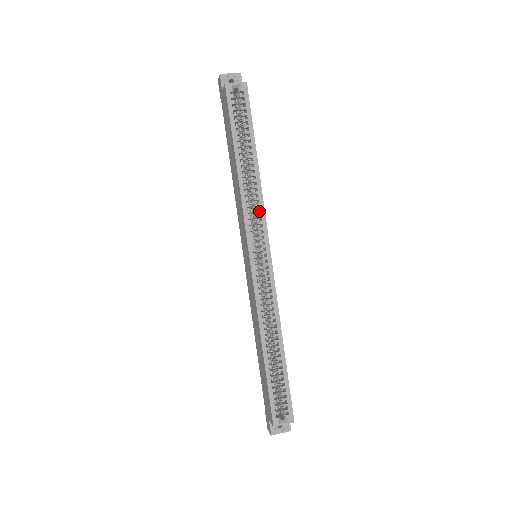
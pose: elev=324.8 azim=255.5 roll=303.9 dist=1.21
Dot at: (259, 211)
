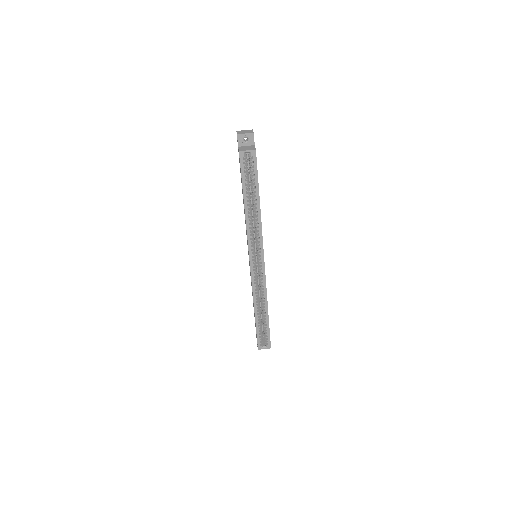
Dot at: (258, 236)
